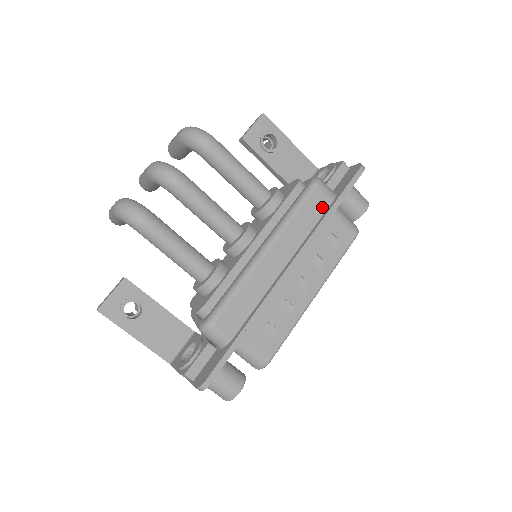
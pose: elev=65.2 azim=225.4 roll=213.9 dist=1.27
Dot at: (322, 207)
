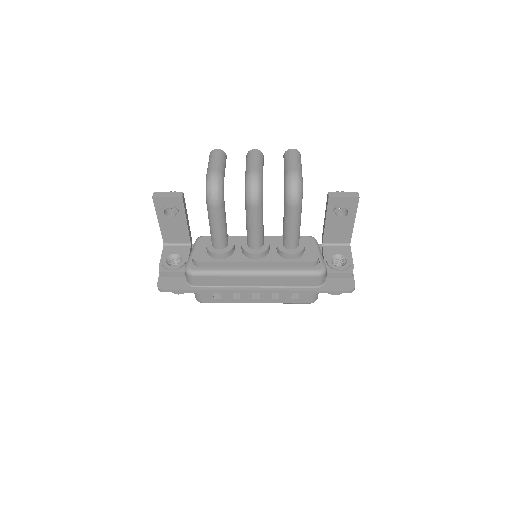
Dot at: (307, 284)
